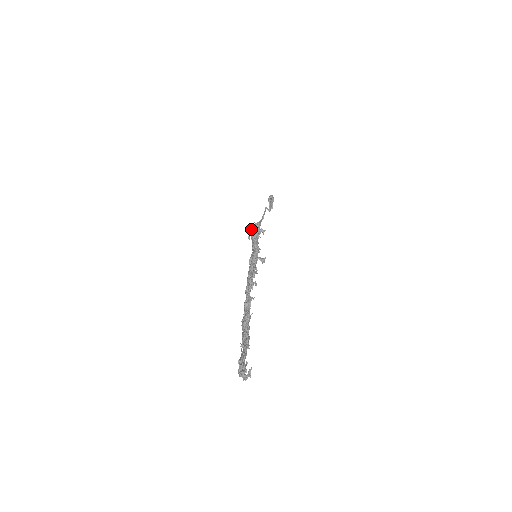
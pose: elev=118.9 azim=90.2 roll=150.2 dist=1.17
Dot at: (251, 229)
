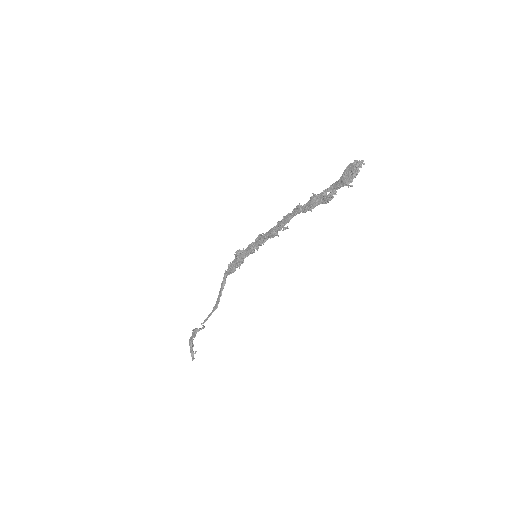
Dot at: occluded
